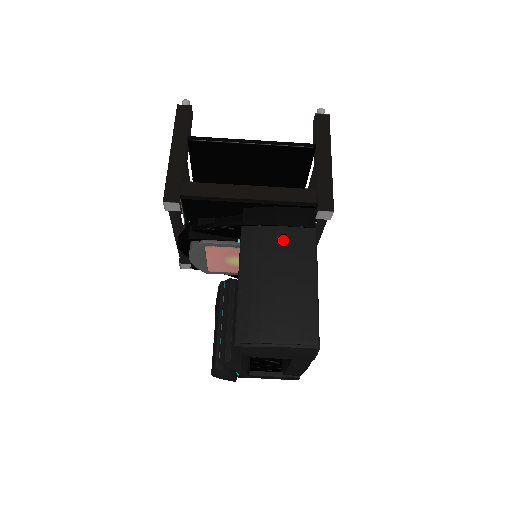
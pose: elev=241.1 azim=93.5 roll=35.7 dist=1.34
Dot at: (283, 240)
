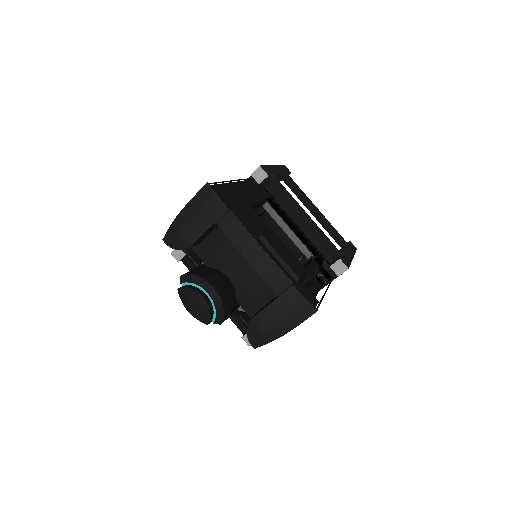
Dot at: occluded
